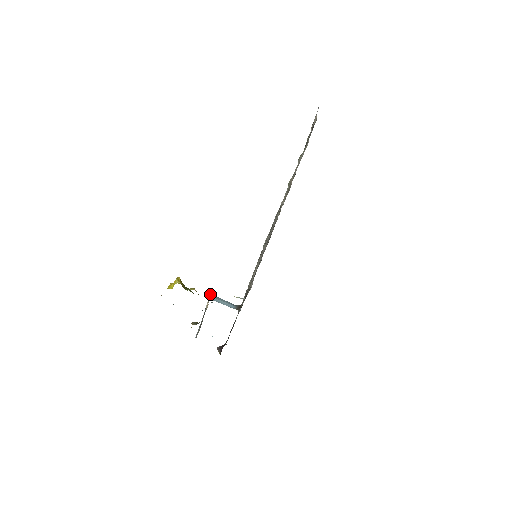
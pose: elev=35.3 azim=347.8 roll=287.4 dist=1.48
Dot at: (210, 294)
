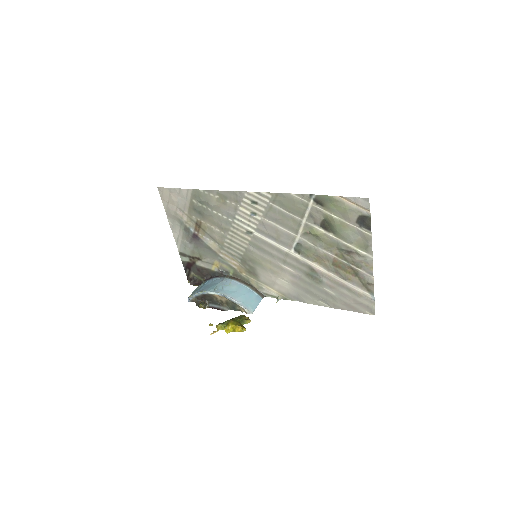
Dot at: (240, 303)
